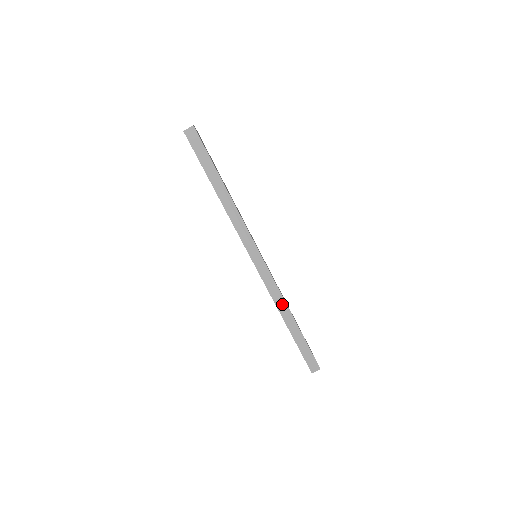
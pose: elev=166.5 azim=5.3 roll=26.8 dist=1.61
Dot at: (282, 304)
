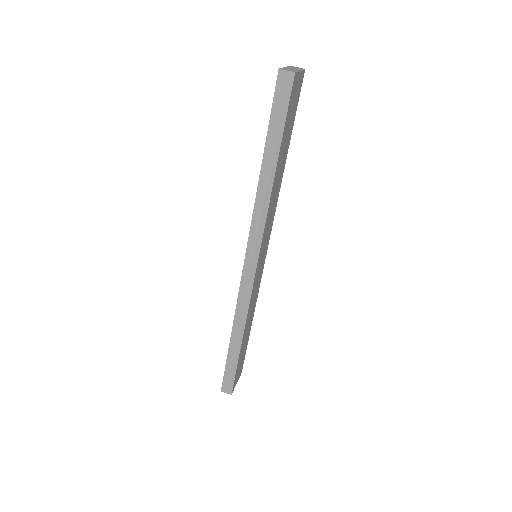
Dot at: (241, 320)
